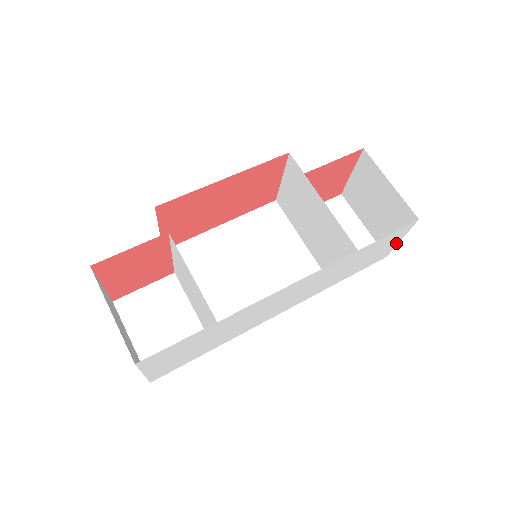
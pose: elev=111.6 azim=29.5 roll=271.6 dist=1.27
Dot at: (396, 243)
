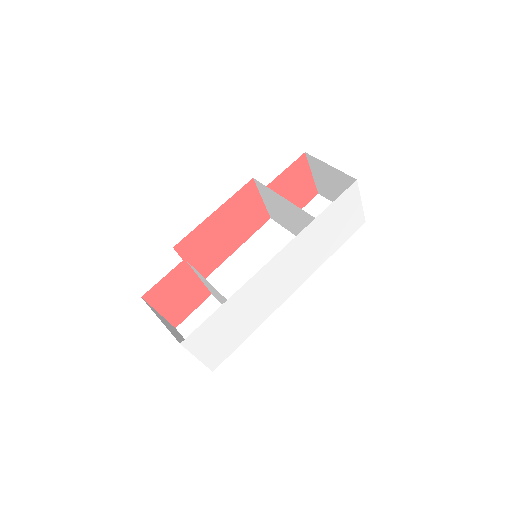
Dot at: (359, 206)
